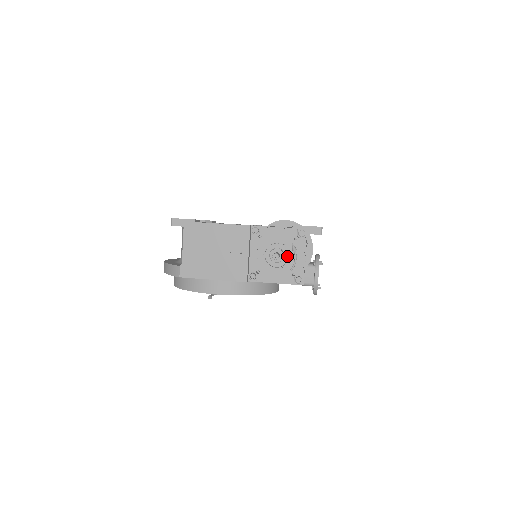
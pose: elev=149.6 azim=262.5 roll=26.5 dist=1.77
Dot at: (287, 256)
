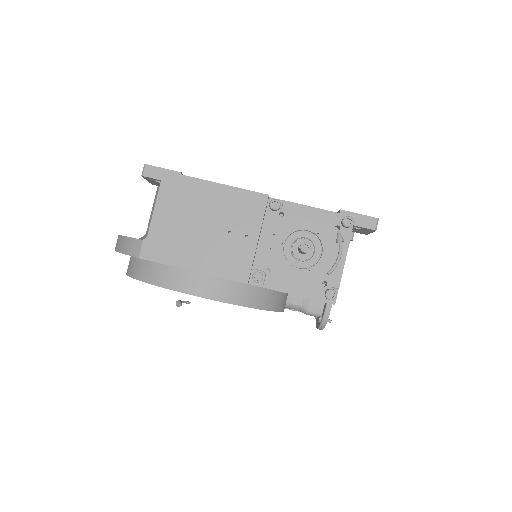
Dot at: (319, 253)
